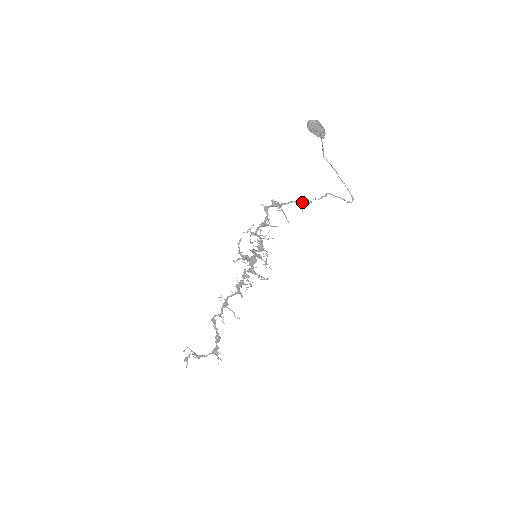
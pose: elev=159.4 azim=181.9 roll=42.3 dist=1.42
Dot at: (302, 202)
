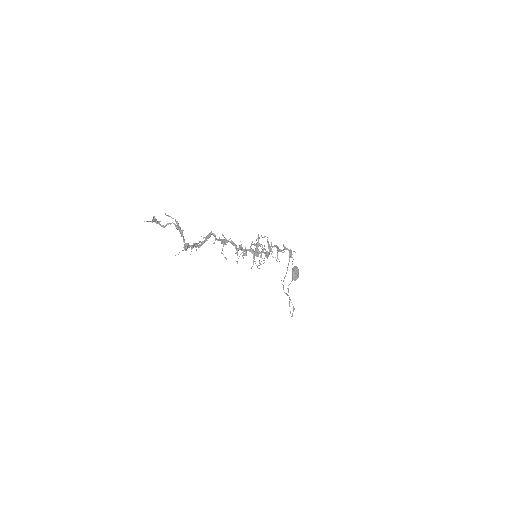
Dot at: occluded
